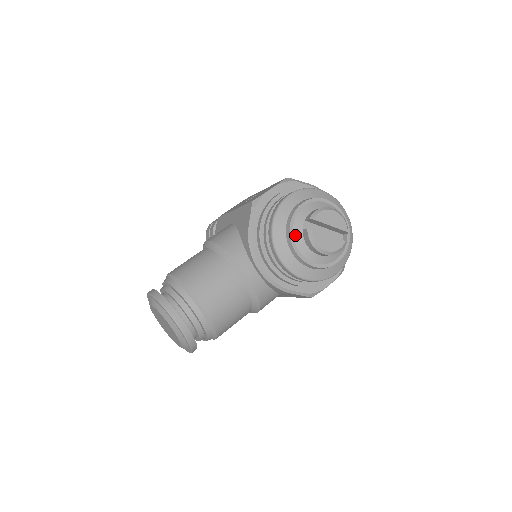
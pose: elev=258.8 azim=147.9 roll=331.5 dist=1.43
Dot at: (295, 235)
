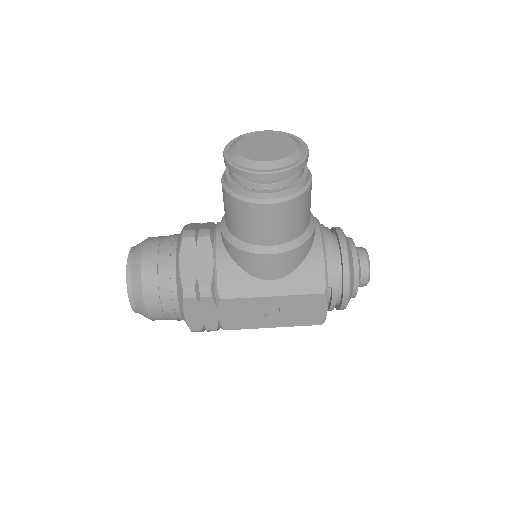
Dot at: occluded
